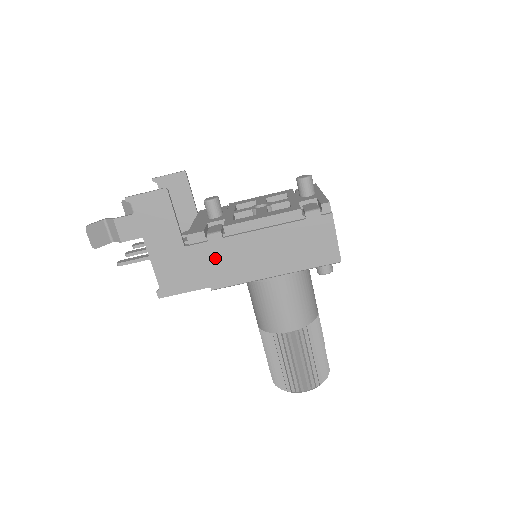
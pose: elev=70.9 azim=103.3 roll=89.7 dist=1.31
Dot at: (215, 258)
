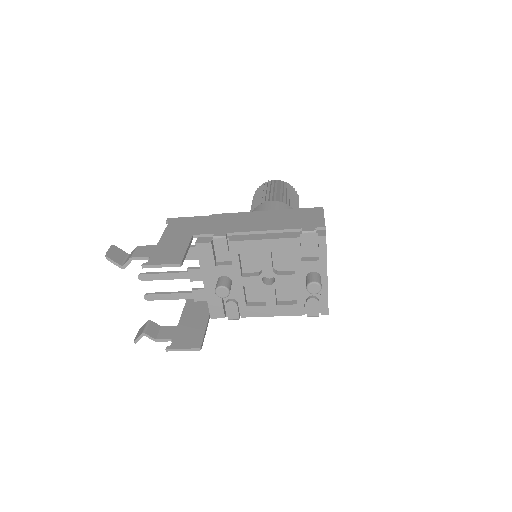
Dot at: occluded
